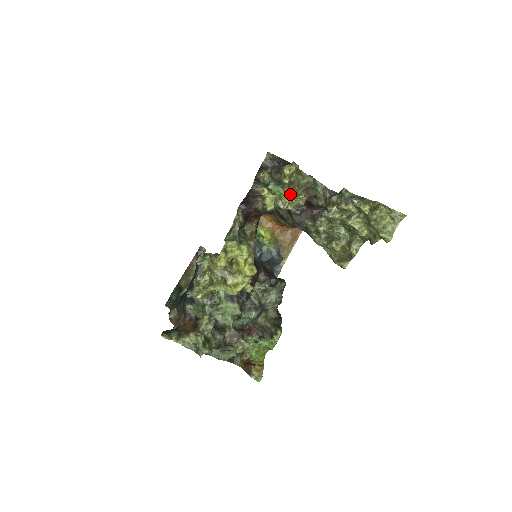
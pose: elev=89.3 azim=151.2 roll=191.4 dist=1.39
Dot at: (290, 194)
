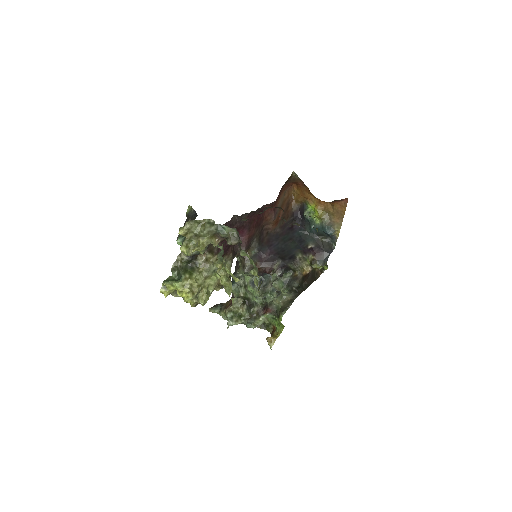
Dot at: (184, 251)
